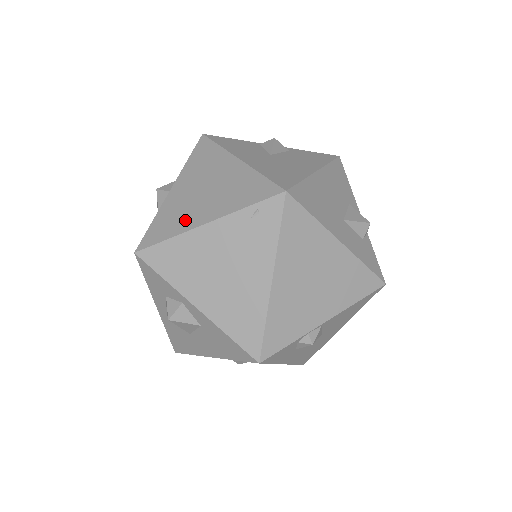
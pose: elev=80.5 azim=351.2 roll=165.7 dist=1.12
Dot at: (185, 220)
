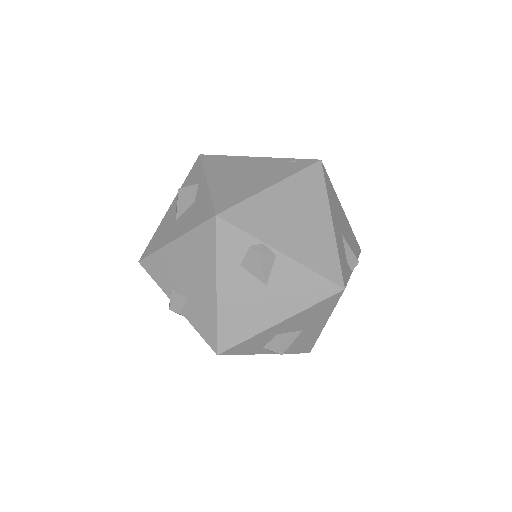
Dot at: occluded
